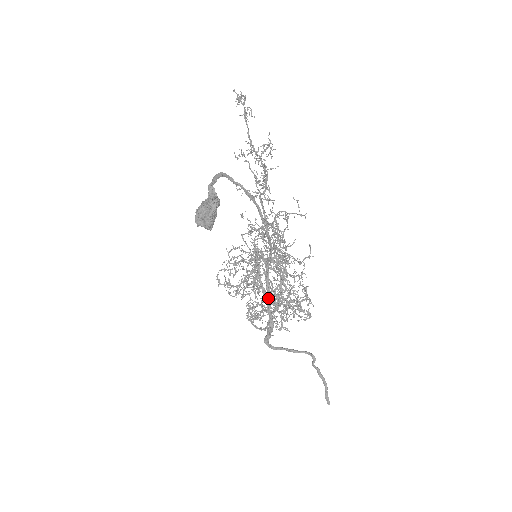
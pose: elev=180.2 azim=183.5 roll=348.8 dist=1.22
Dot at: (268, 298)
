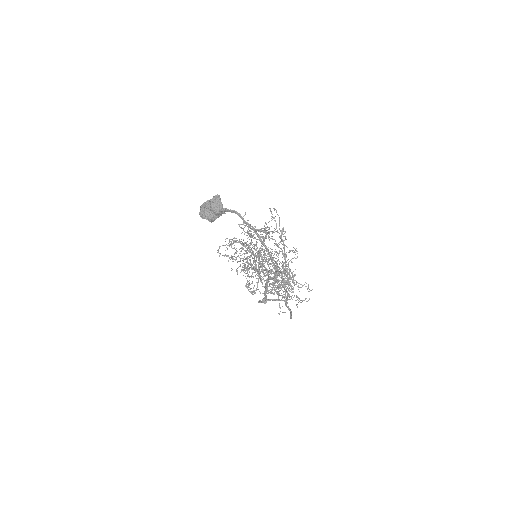
Dot at: (266, 290)
